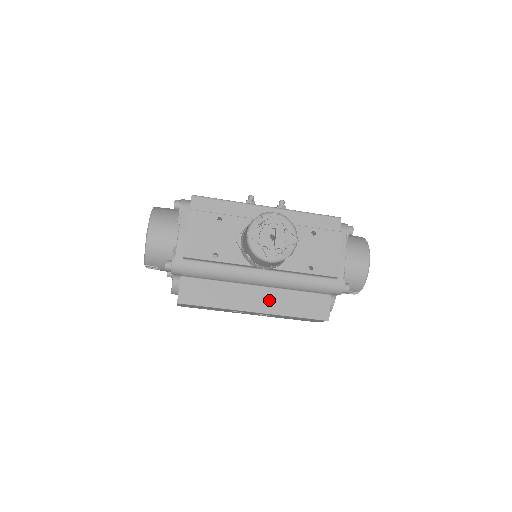
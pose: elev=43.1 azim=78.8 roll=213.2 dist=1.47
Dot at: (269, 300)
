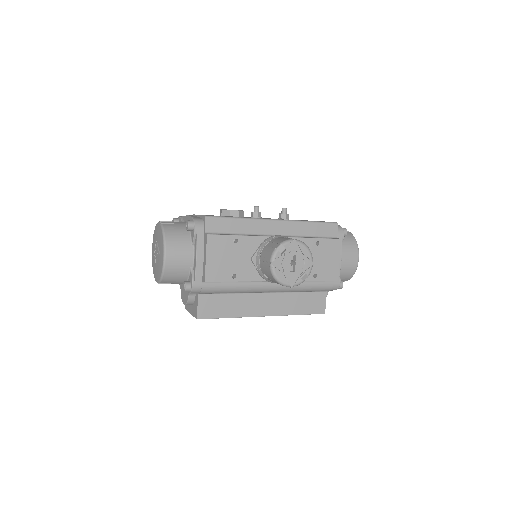
Dot at: (276, 304)
